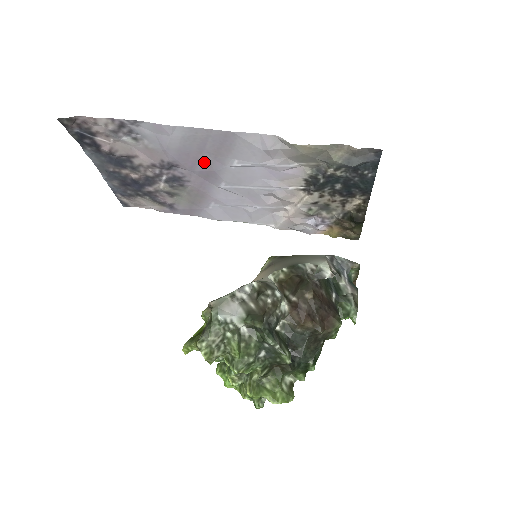
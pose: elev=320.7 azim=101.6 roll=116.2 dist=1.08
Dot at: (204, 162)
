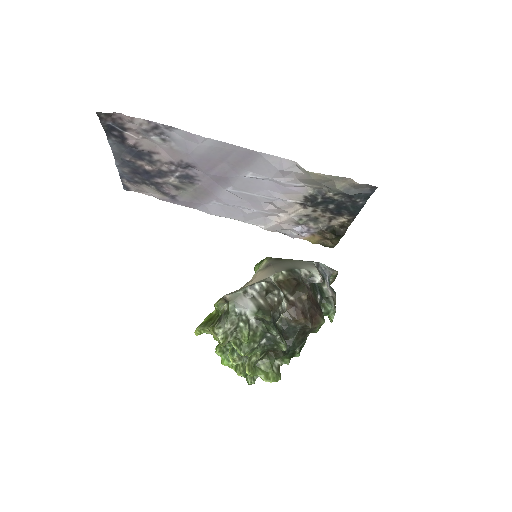
Dot at: (221, 169)
